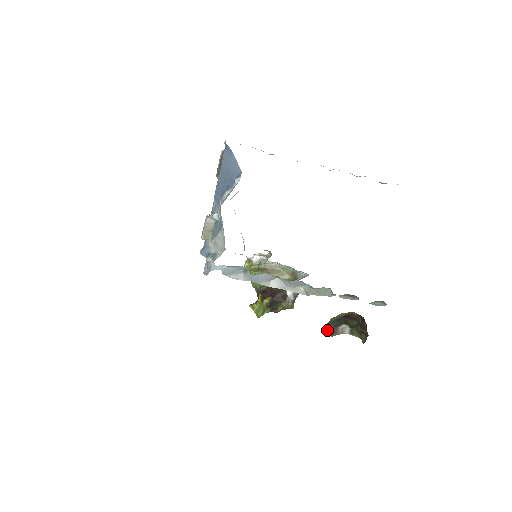
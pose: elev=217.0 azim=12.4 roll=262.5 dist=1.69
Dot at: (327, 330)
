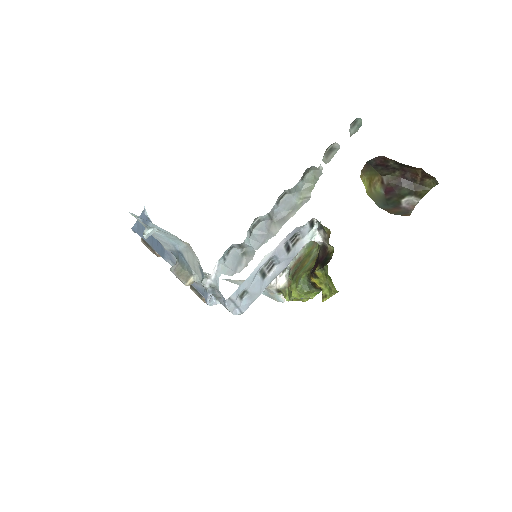
Dot at: occluded
